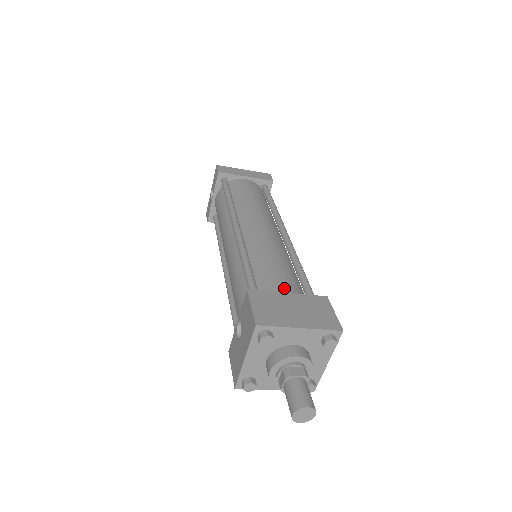
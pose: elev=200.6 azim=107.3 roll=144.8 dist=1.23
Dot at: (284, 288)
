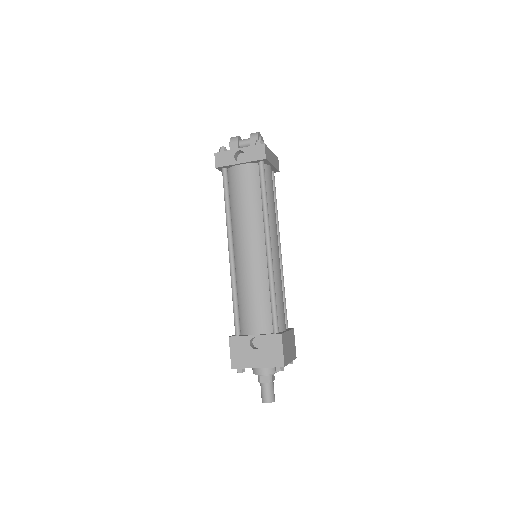
Dot at: occluded
